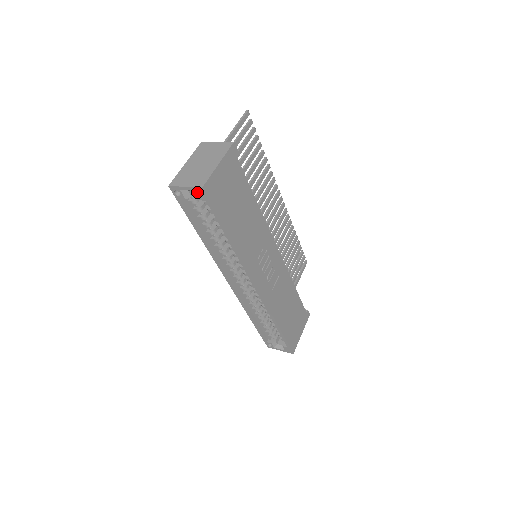
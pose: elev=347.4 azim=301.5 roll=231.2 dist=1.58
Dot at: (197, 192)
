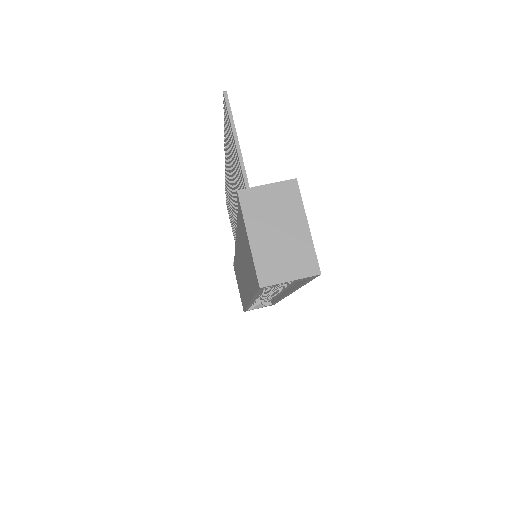
Dot at: (306, 278)
